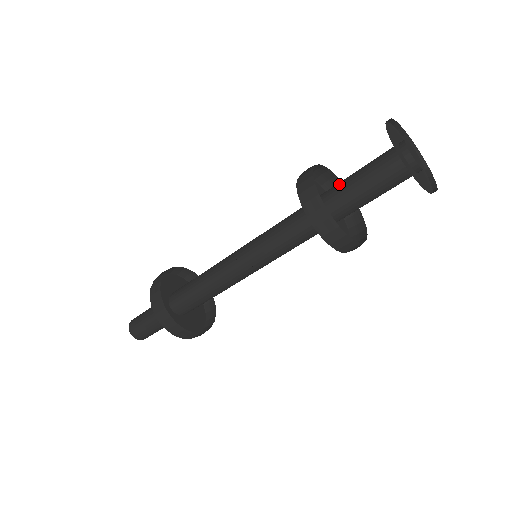
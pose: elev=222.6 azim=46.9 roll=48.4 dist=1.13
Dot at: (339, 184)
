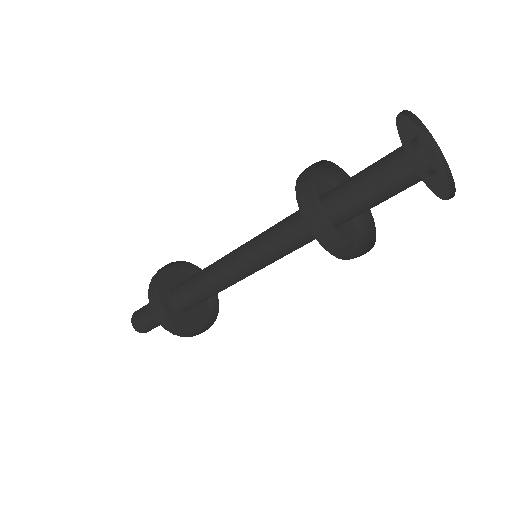
Dot at: (343, 188)
